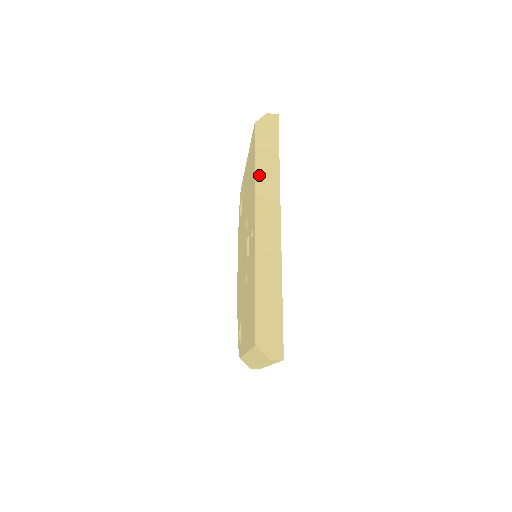
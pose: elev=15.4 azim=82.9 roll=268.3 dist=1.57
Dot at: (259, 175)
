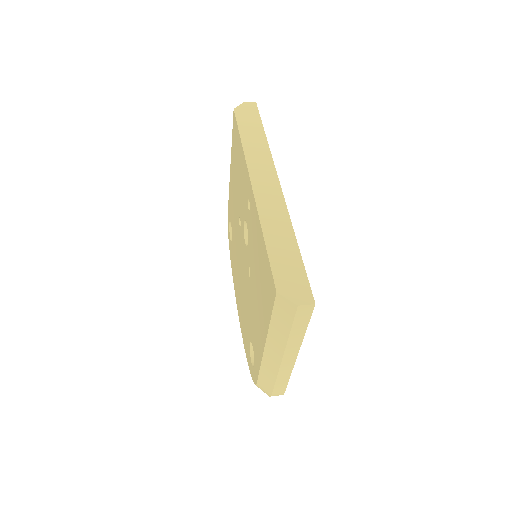
Dot at: (246, 145)
